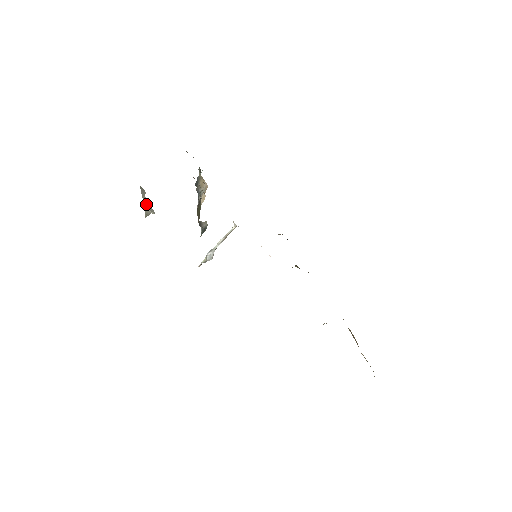
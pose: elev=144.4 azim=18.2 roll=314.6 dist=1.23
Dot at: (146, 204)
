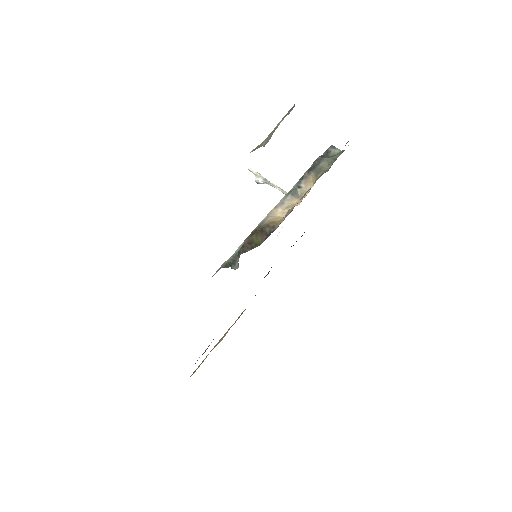
Dot at: (271, 133)
